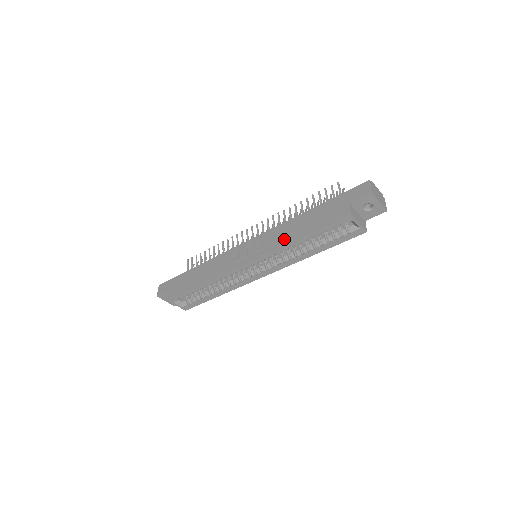
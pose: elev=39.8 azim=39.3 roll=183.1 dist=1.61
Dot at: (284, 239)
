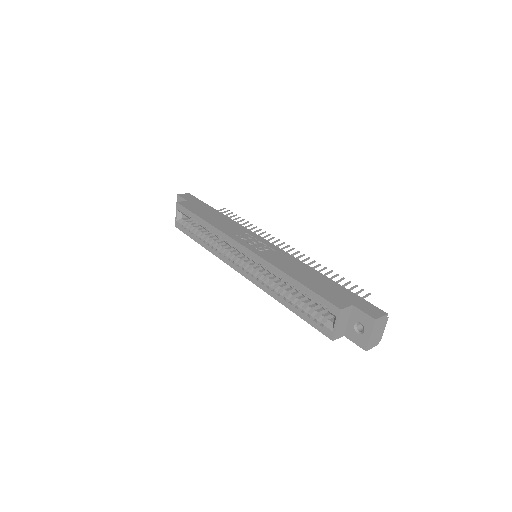
Dot at: (284, 266)
